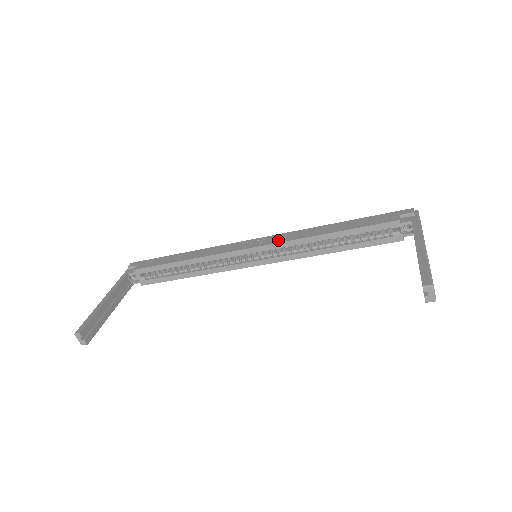
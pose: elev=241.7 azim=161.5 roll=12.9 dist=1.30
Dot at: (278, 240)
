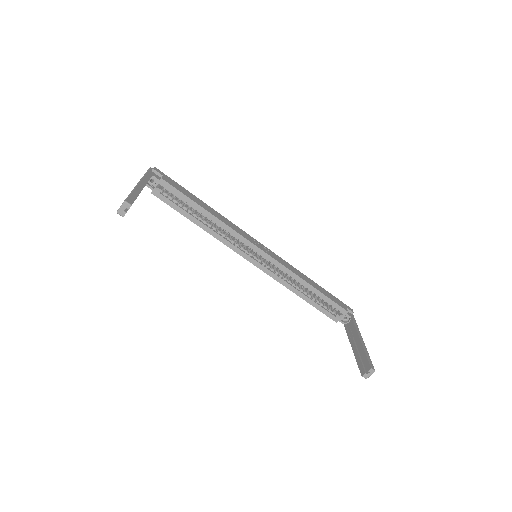
Dot at: (280, 260)
